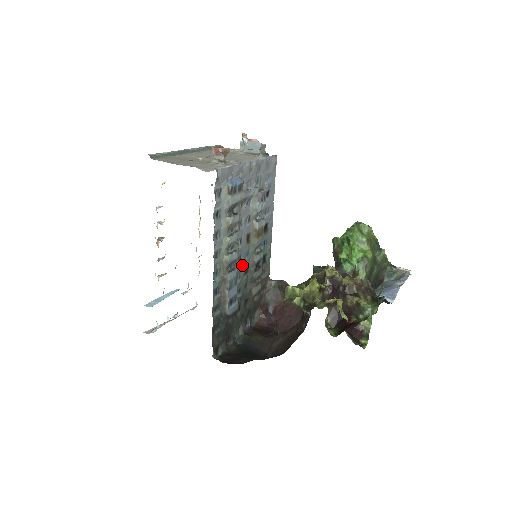
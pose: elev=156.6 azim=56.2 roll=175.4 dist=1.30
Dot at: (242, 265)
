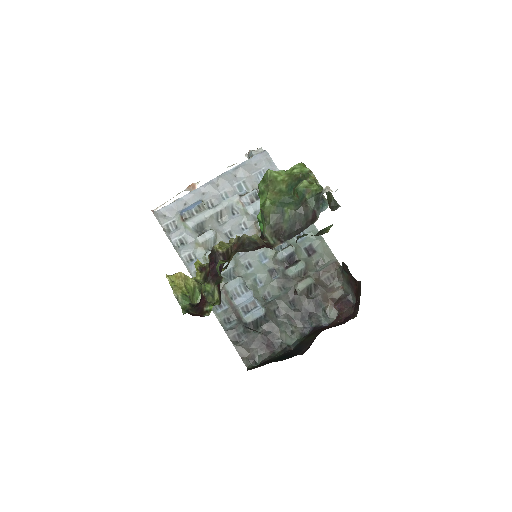
Dot at: (258, 270)
